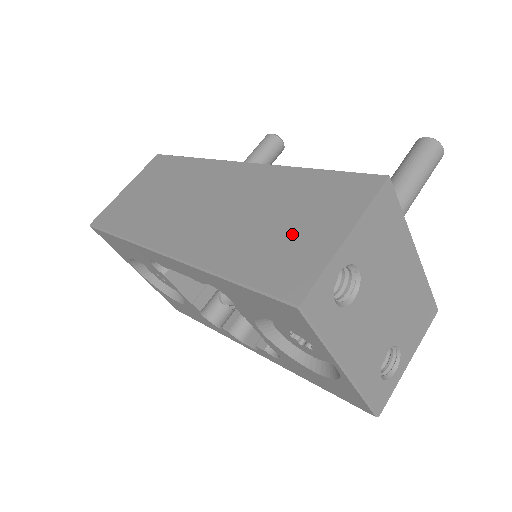
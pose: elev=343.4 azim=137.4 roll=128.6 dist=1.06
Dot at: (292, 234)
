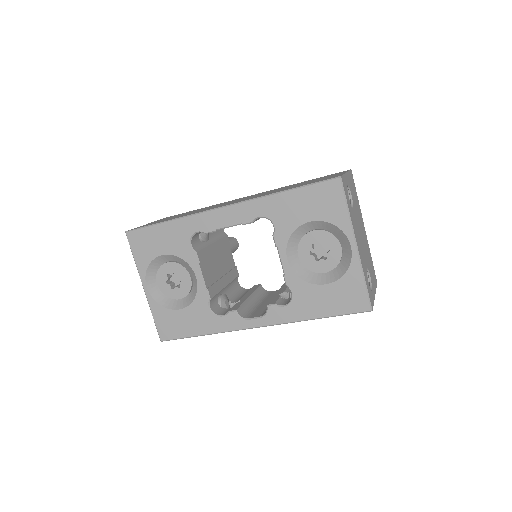
Dot at: occluded
